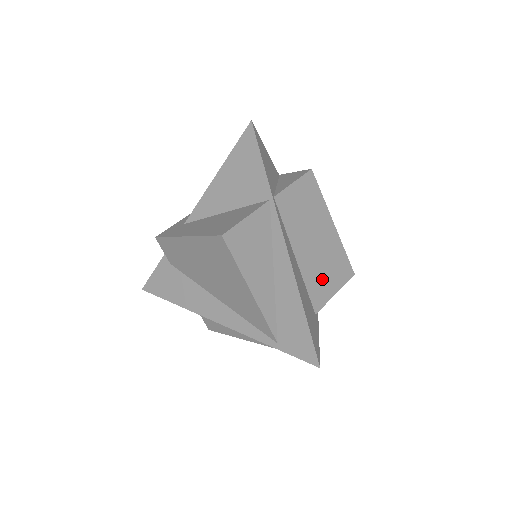
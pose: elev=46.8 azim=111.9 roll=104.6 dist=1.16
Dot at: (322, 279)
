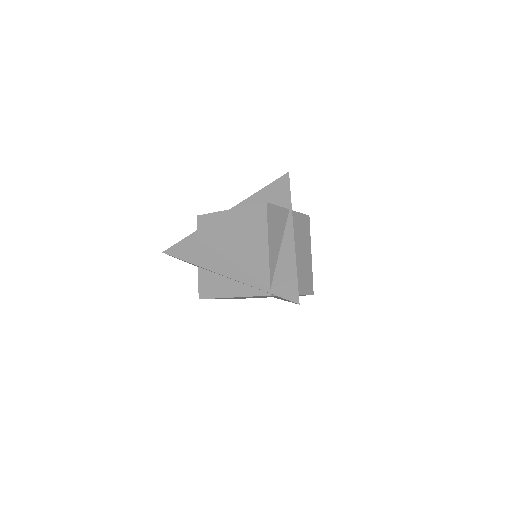
Dot at: (299, 278)
